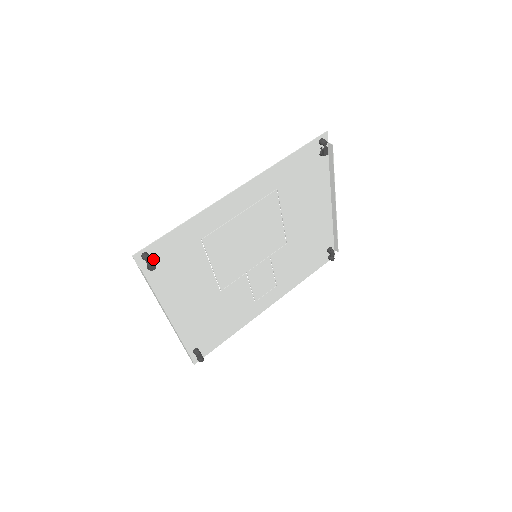
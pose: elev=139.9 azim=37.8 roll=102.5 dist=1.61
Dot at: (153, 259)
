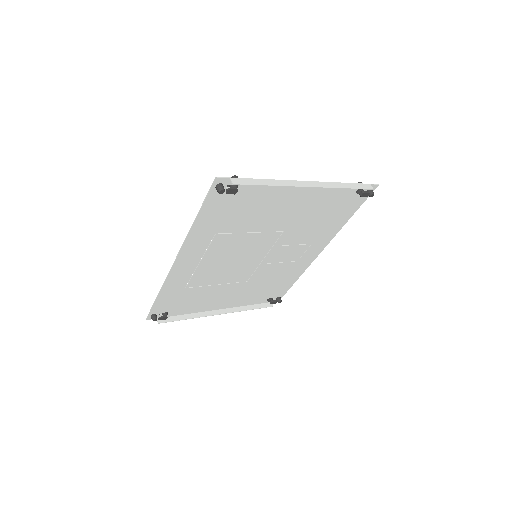
Dot at: (162, 312)
